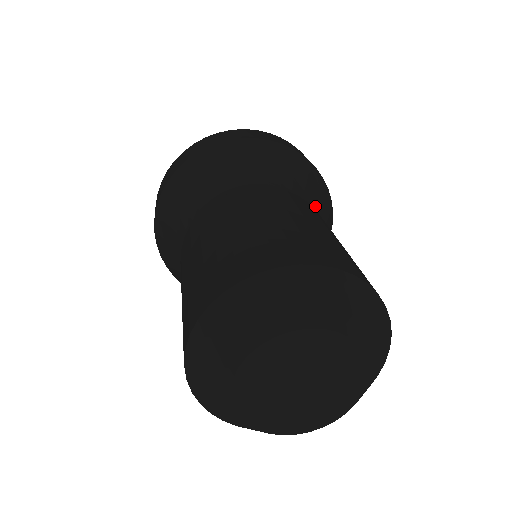
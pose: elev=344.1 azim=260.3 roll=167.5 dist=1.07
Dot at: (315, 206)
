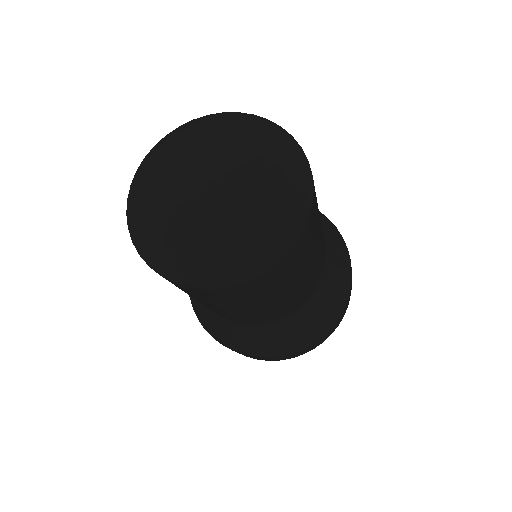
Dot at: occluded
